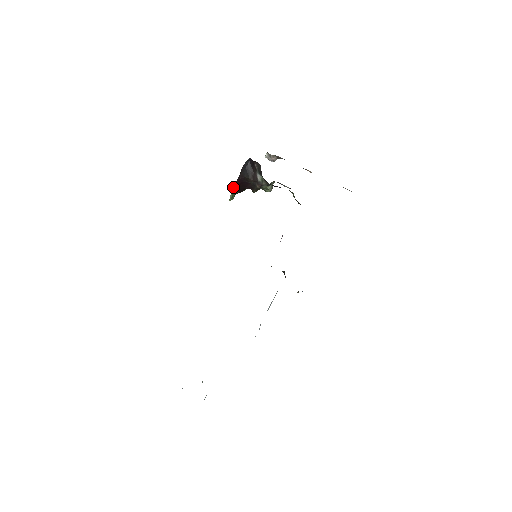
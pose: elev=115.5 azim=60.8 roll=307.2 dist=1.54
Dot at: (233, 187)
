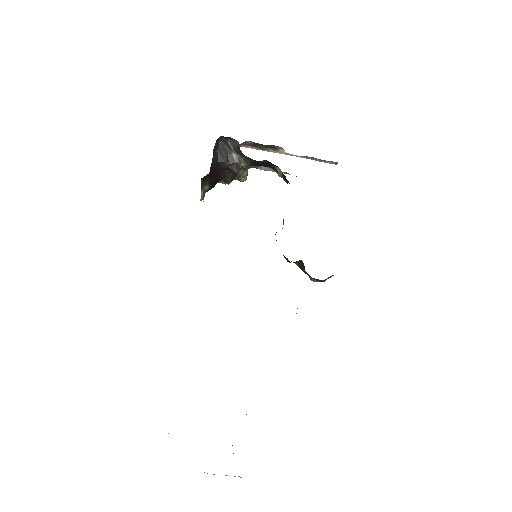
Dot at: (205, 179)
